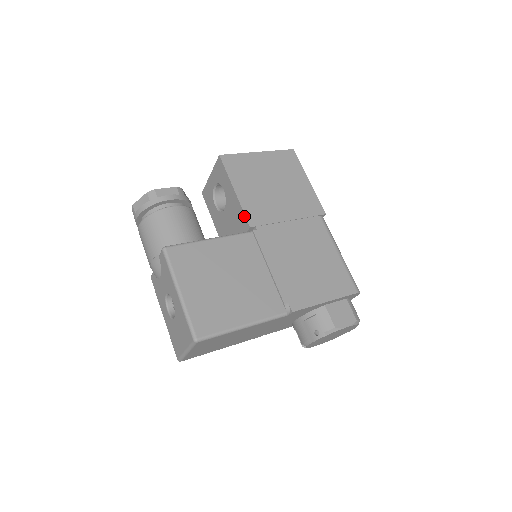
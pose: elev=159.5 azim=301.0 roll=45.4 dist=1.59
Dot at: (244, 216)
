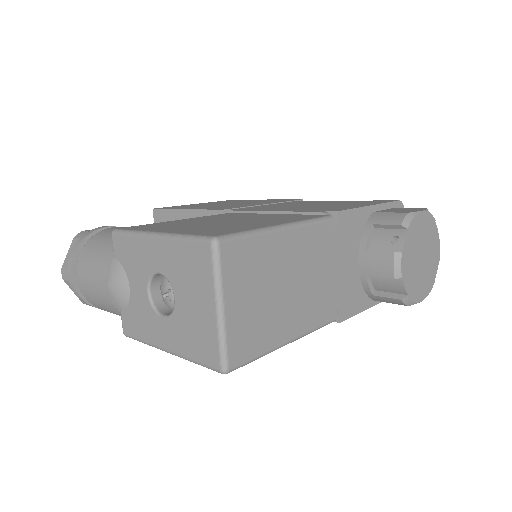
Dot at: (209, 212)
